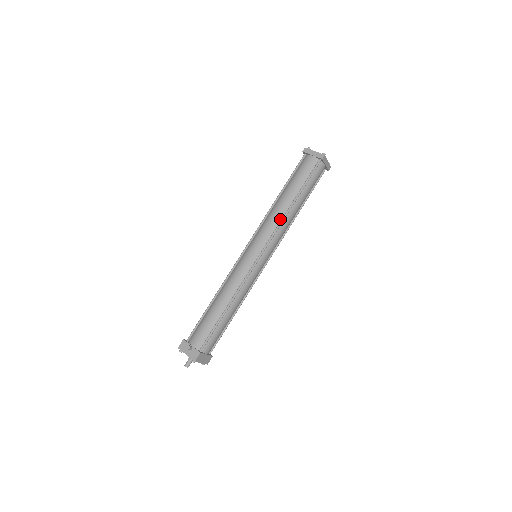
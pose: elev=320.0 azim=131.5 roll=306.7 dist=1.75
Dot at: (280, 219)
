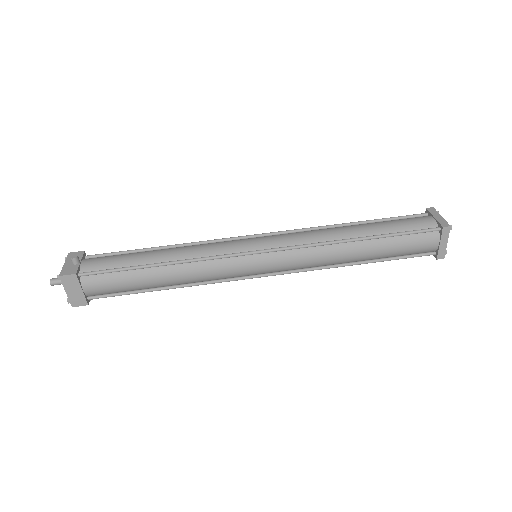
Dot at: (324, 240)
